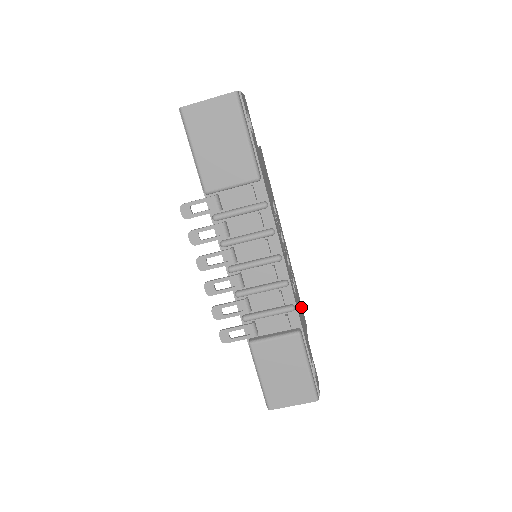
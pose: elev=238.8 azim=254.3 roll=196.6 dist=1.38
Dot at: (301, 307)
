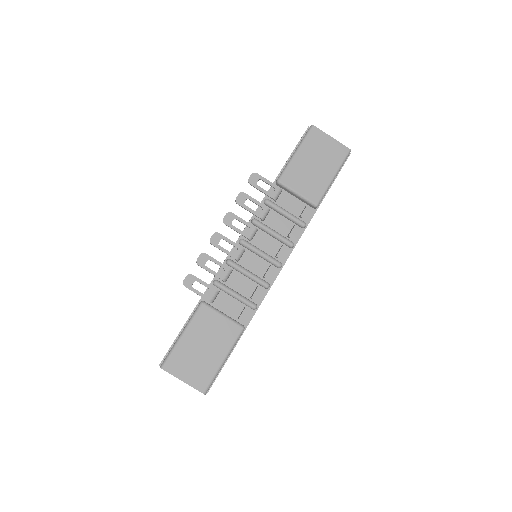
Dot at: occluded
